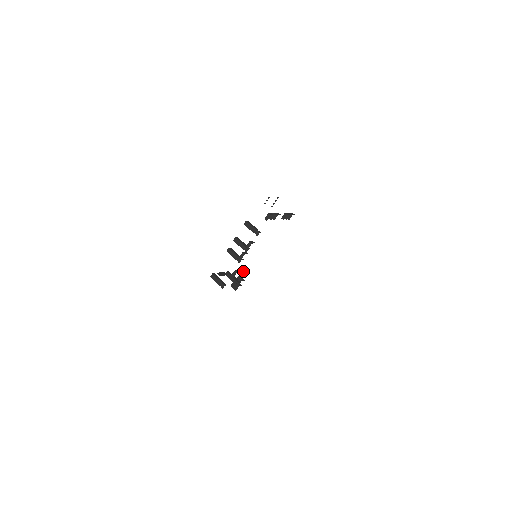
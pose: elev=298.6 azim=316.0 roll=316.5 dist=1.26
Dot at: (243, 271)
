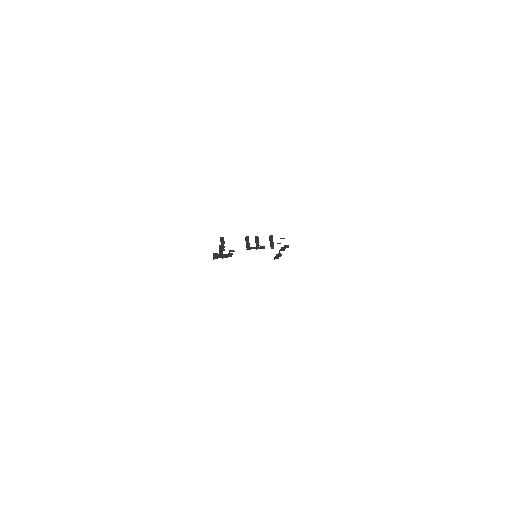
Dot at: occluded
